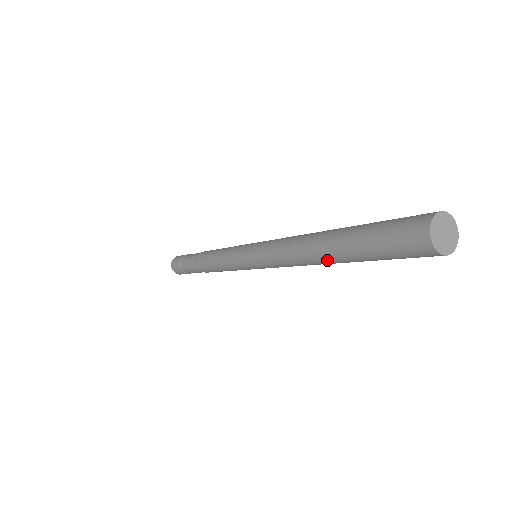
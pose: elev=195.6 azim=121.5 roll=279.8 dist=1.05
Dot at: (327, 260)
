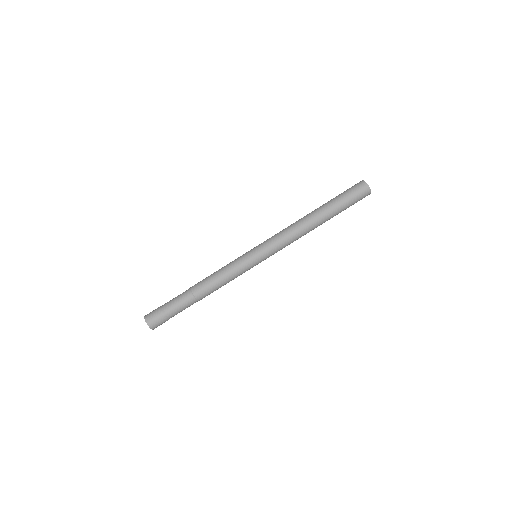
Dot at: (321, 224)
